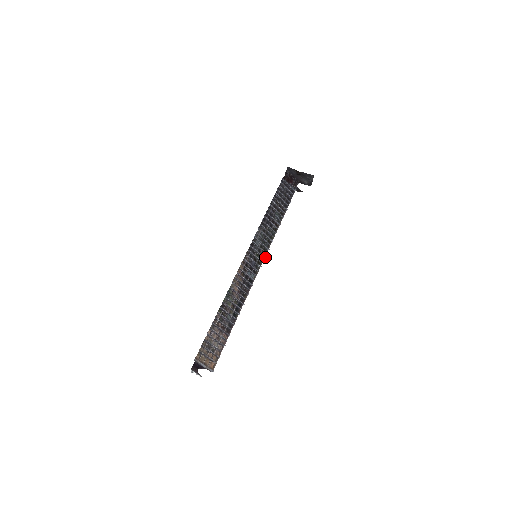
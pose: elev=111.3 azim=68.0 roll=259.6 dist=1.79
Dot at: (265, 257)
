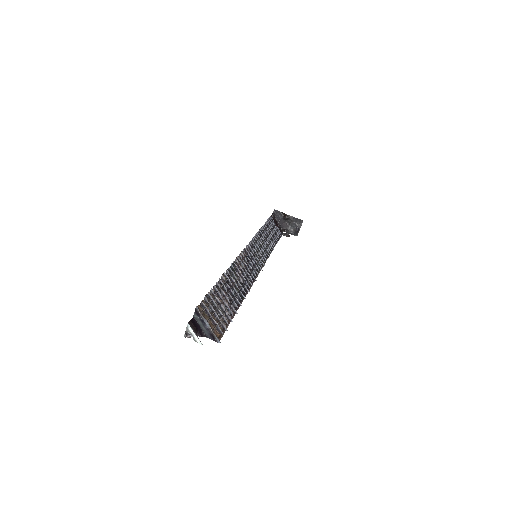
Dot at: (264, 264)
